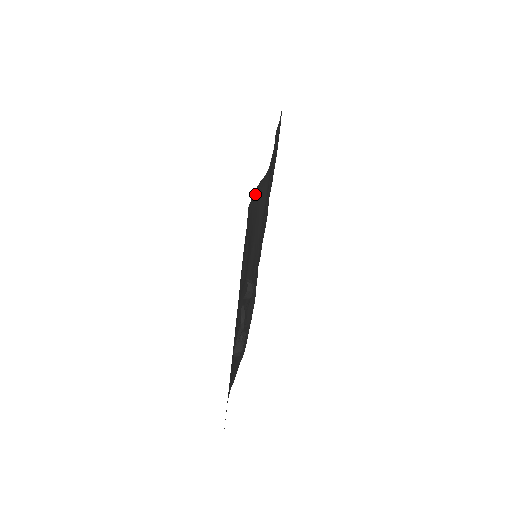
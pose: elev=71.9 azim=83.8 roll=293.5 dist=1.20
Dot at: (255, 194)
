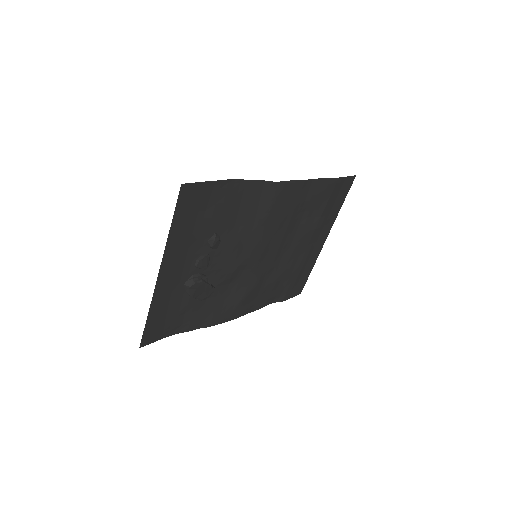
Dot at: (253, 184)
